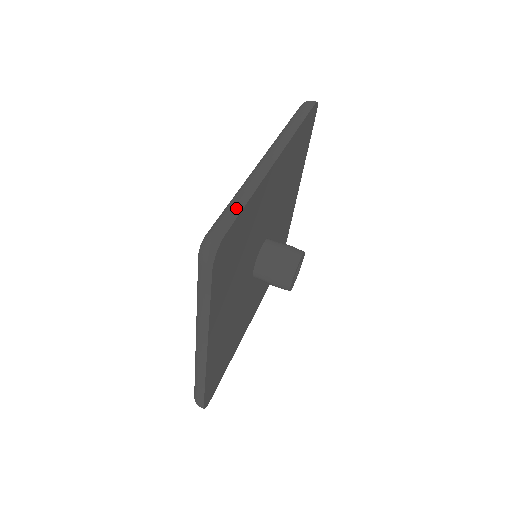
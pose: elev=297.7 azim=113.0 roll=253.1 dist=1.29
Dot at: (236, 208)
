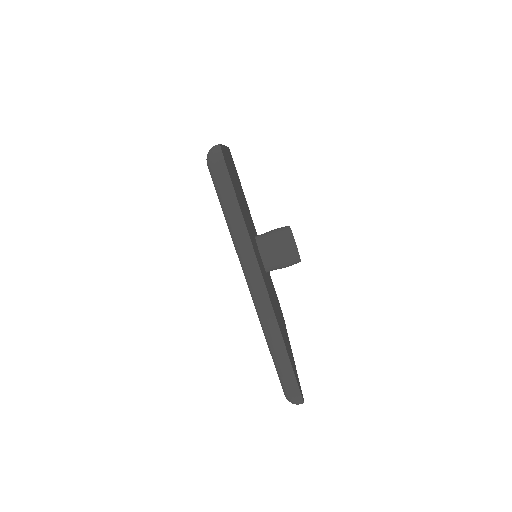
Dot at: (287, 368)
